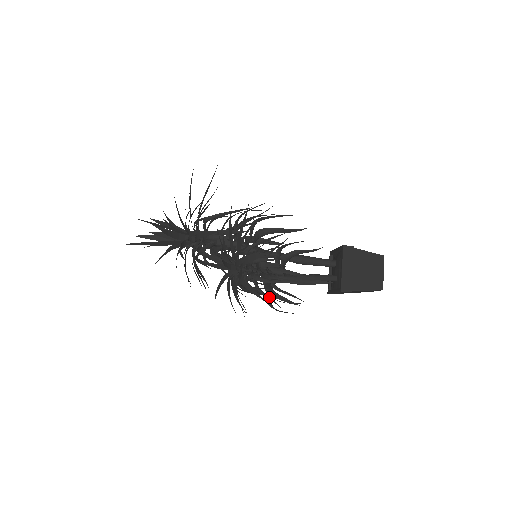
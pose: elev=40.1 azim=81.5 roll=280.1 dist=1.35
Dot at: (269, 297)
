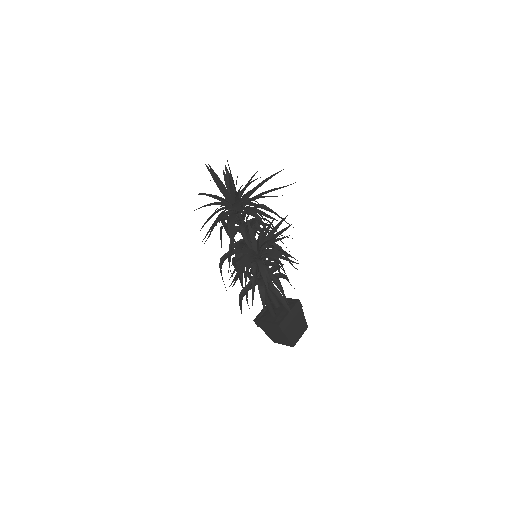
Dot at: (254, 289)
